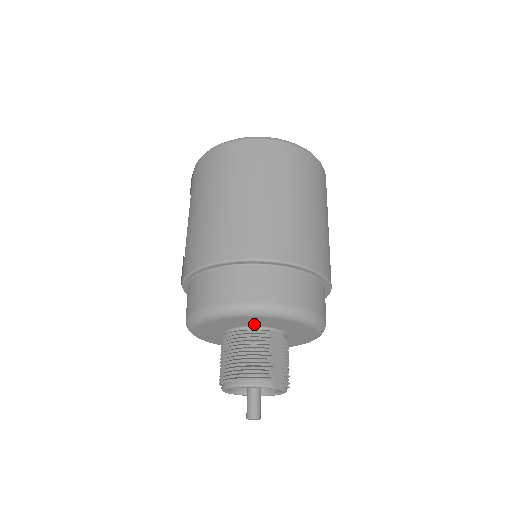
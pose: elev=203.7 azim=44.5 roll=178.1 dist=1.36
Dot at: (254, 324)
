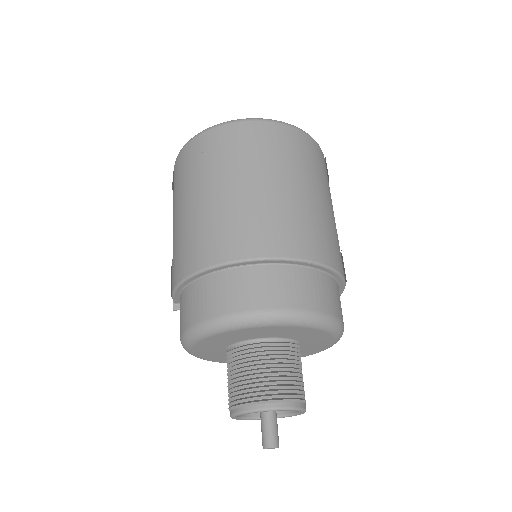
Dot at: (294, 336)
